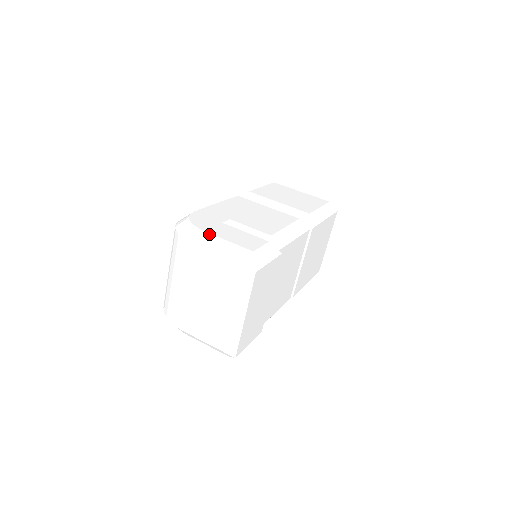
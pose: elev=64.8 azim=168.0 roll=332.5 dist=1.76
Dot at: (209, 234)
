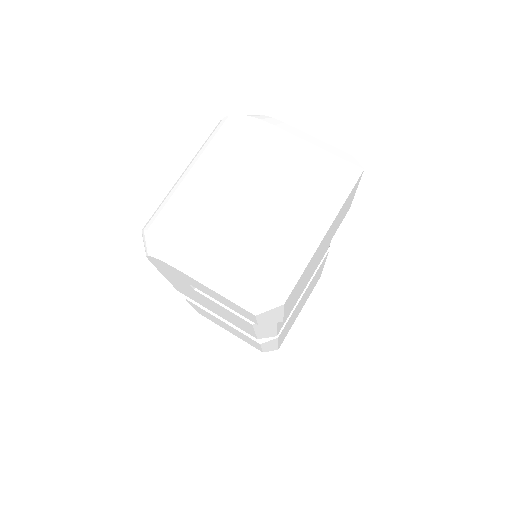
Dot at: occluded
